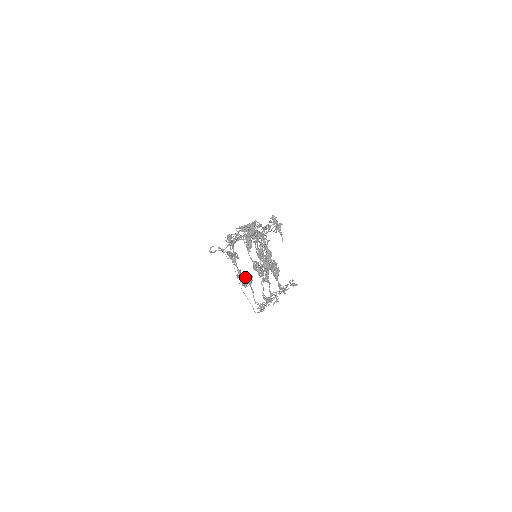
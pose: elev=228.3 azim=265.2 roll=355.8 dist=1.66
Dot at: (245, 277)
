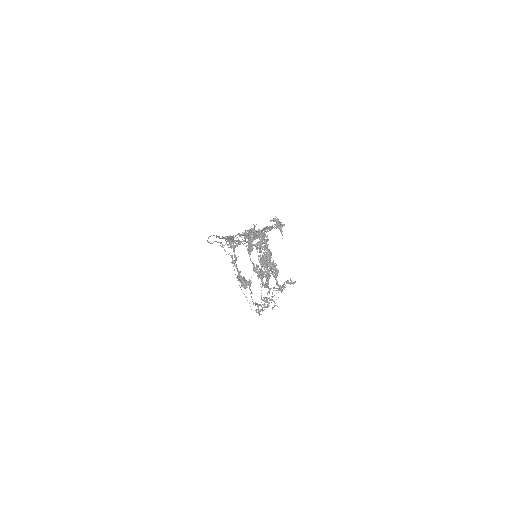
Dot at: (244, 279)
